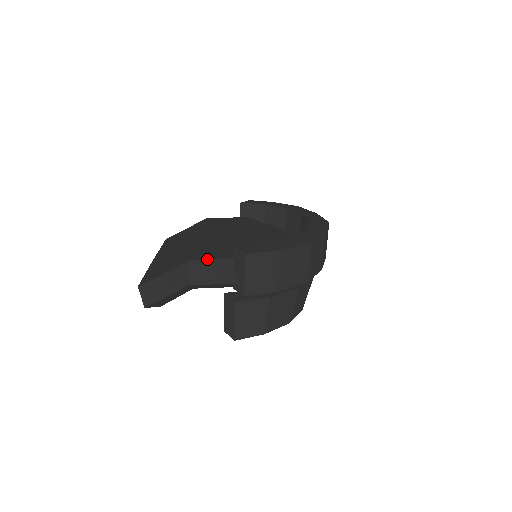
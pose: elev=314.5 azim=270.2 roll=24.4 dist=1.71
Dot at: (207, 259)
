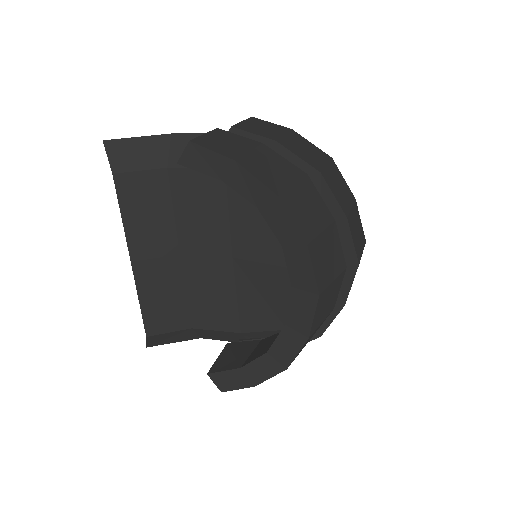
Dot at: occluded
